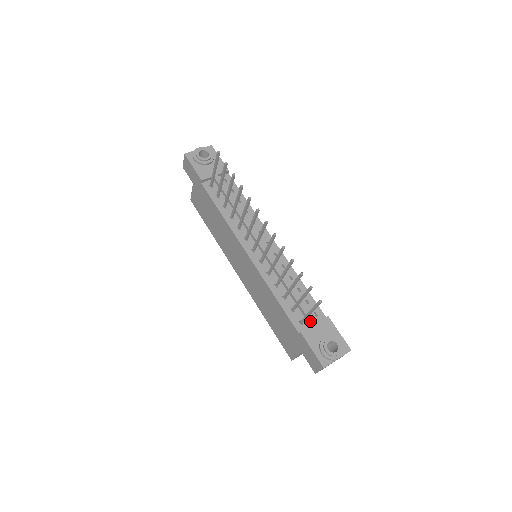
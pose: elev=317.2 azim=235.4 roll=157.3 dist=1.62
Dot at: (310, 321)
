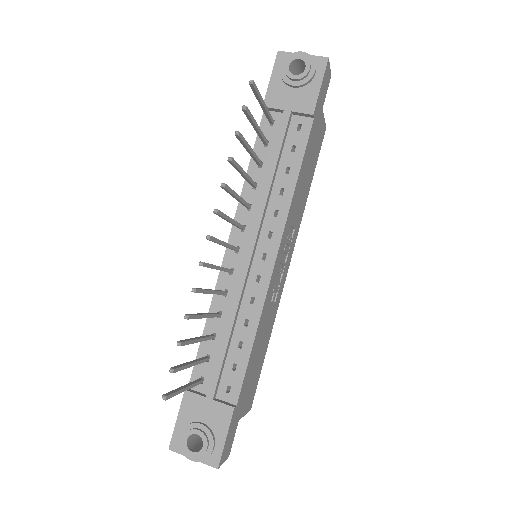
Dot at: (208, 390)
